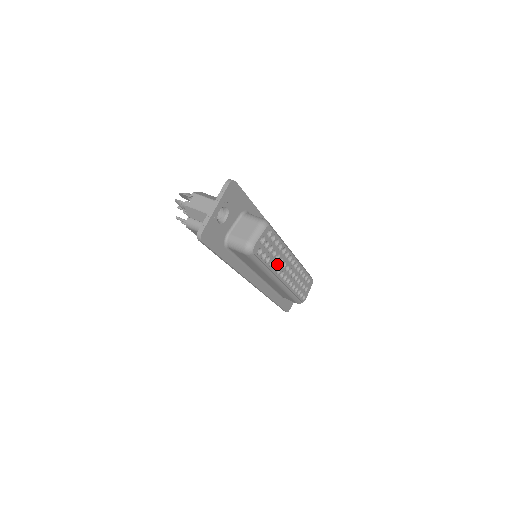
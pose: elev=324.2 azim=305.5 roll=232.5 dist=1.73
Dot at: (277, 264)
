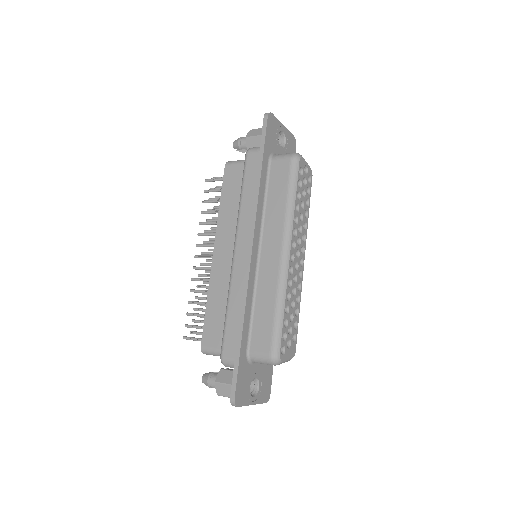
Dot at: (298, 223)
